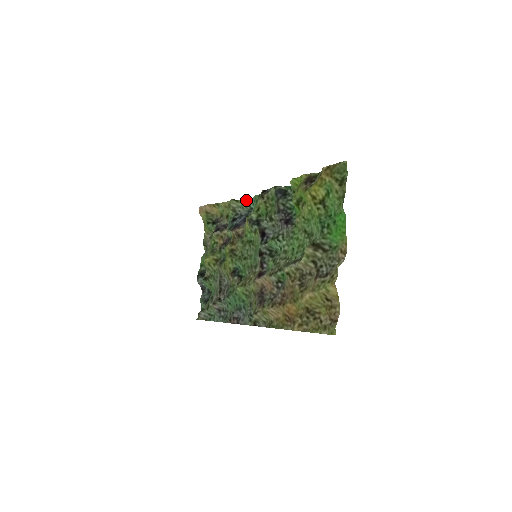
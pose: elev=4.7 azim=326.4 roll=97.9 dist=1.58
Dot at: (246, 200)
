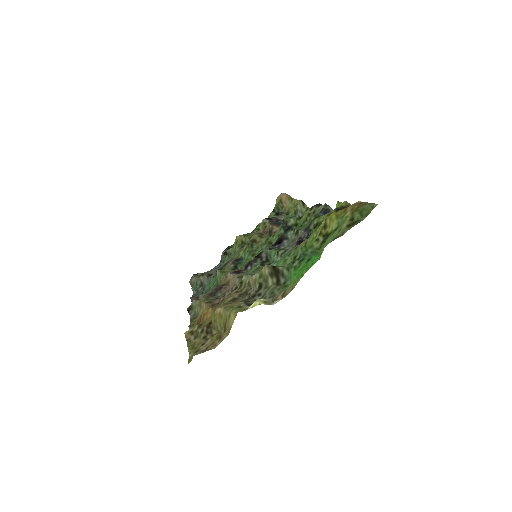
Dot at: occluded
